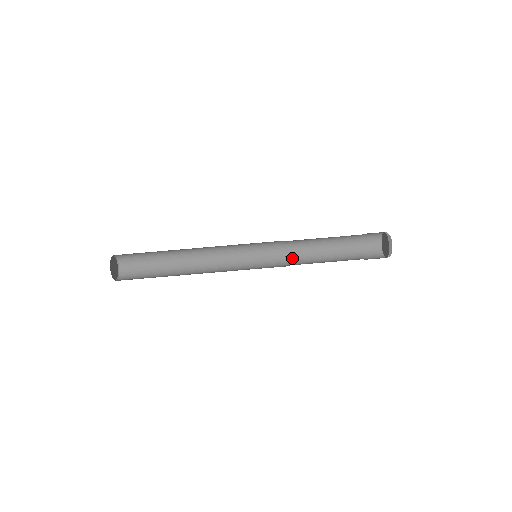
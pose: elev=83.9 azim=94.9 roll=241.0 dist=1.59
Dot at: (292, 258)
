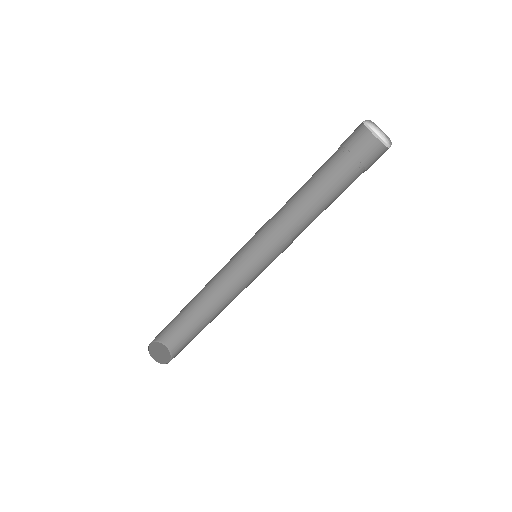
Dot at: (293, 226)
